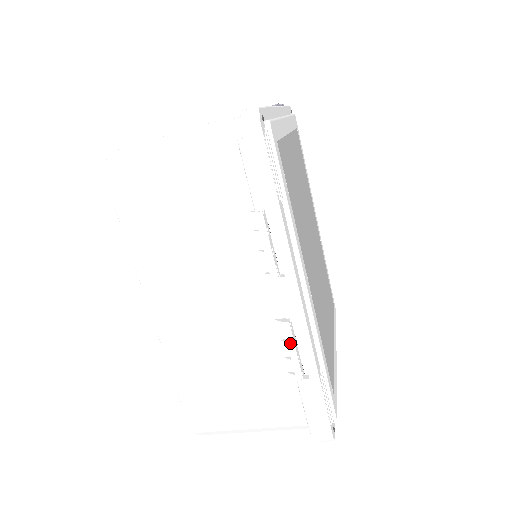
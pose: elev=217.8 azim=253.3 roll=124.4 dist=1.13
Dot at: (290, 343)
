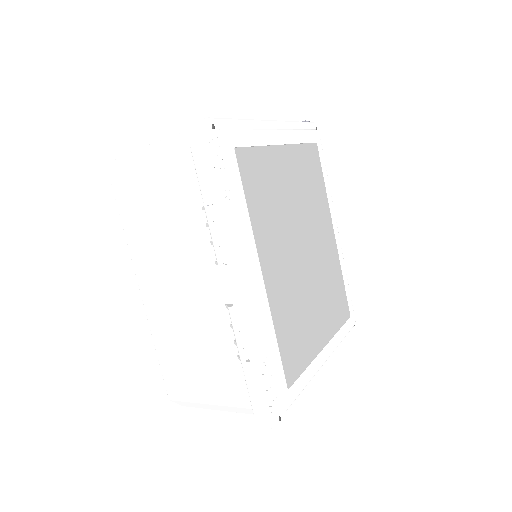
Dot at: (234, 326)
